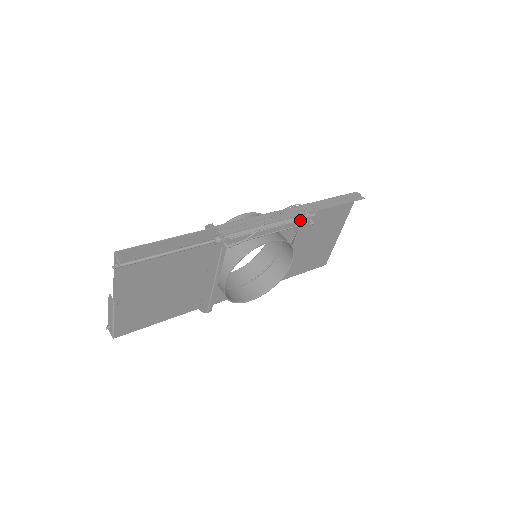
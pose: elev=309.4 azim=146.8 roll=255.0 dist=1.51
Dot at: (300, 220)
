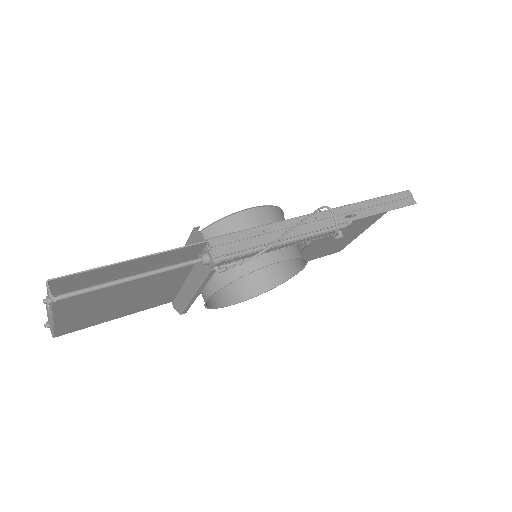
Dot at: (325, 232)
